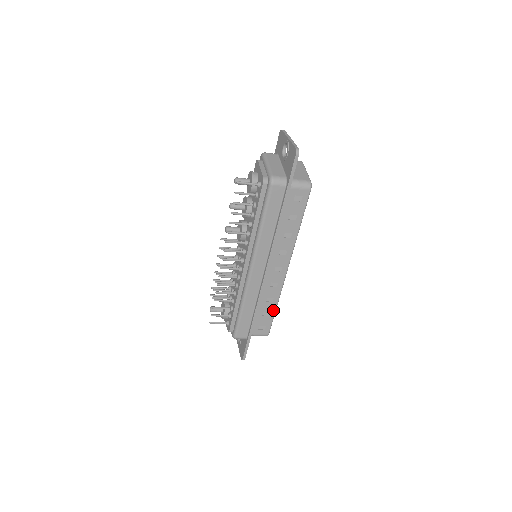
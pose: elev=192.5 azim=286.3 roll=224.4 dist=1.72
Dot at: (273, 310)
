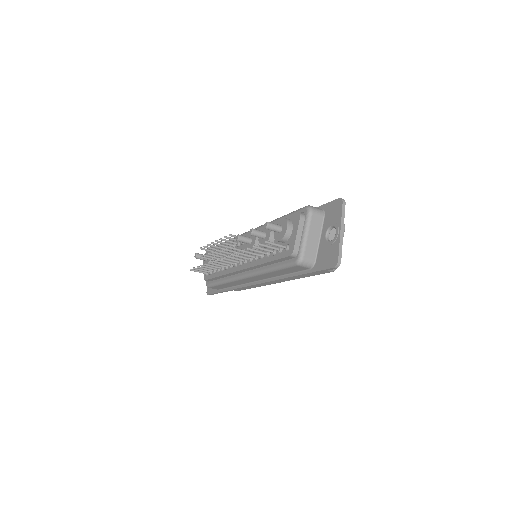
Dot at: (250, 288)
